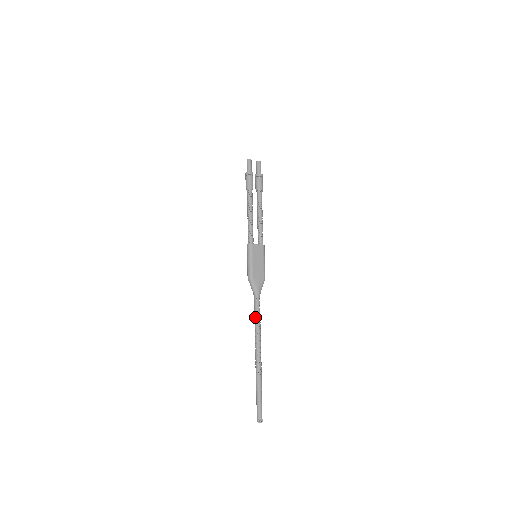
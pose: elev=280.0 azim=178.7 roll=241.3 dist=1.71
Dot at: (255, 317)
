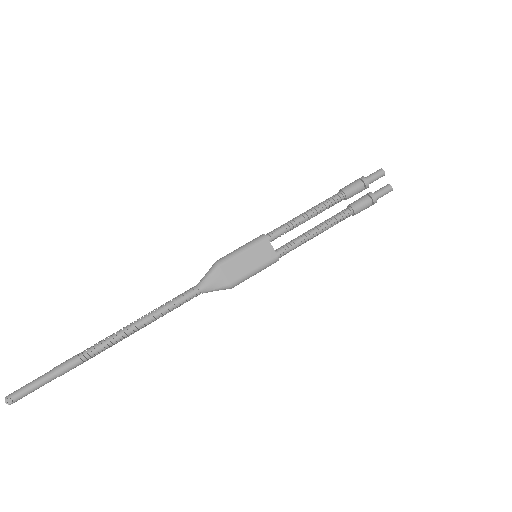
Dot at: (166, 304)
